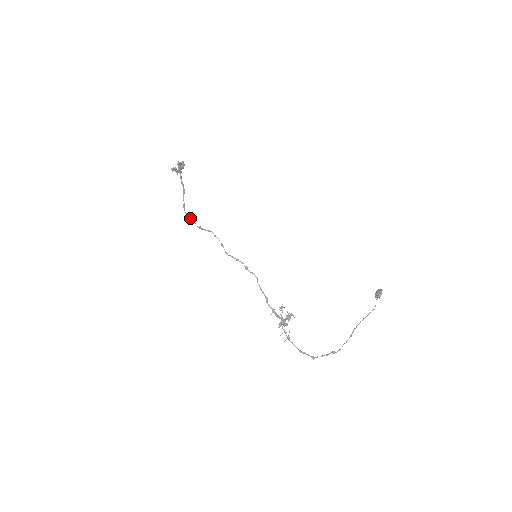
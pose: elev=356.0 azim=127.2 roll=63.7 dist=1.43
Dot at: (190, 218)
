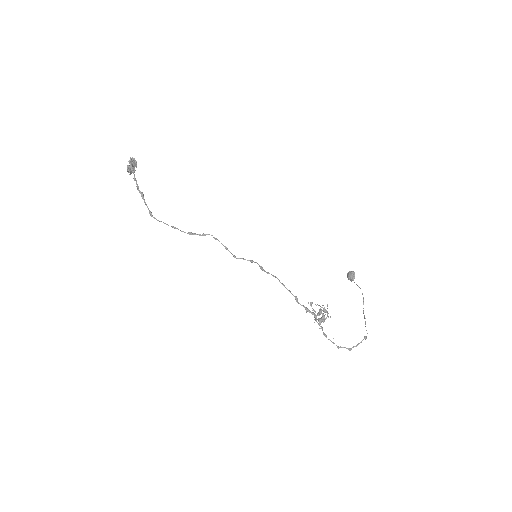
Dot at: occluded
